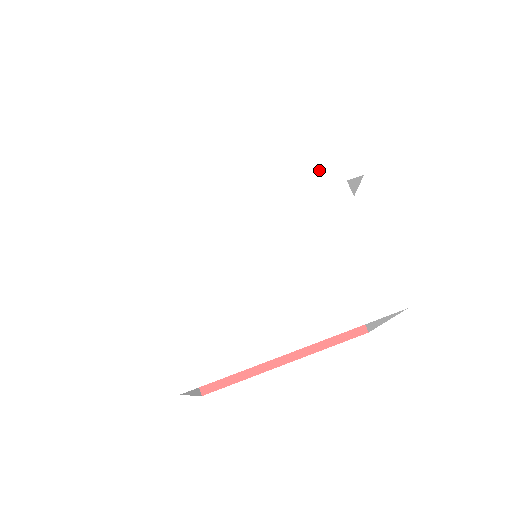
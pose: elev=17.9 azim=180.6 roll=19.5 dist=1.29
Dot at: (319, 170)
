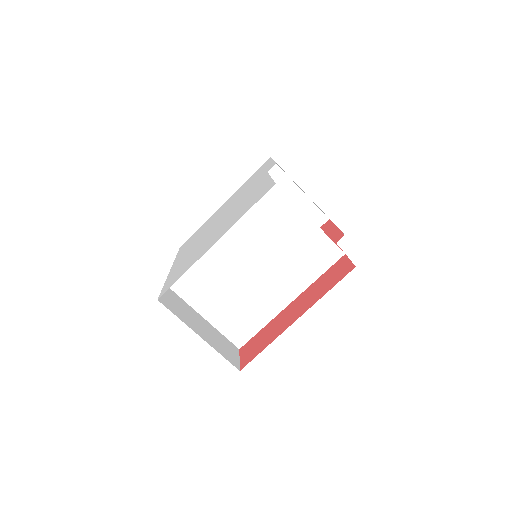
Dot at: occluded
